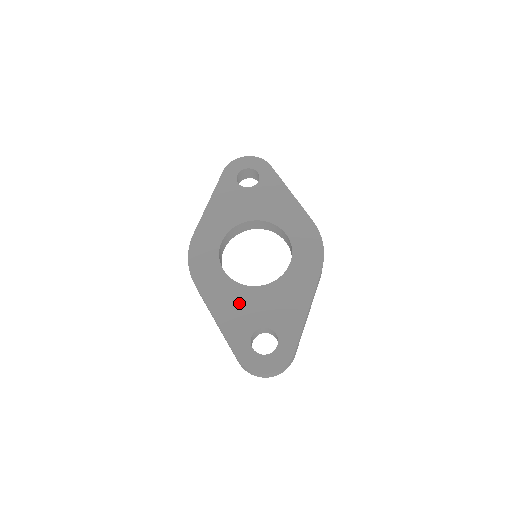
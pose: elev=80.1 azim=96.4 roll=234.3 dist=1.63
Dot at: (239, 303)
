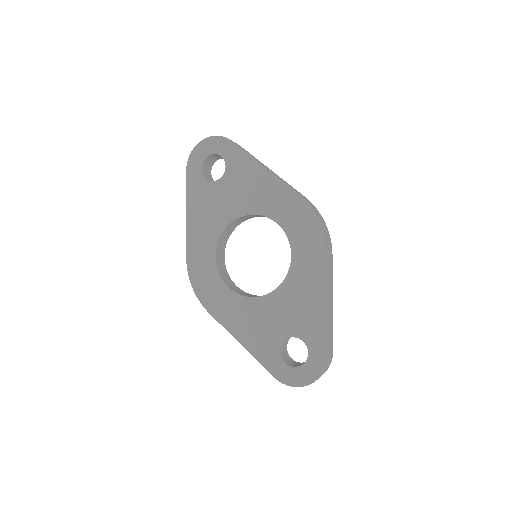
Dot at: (256, 319)
